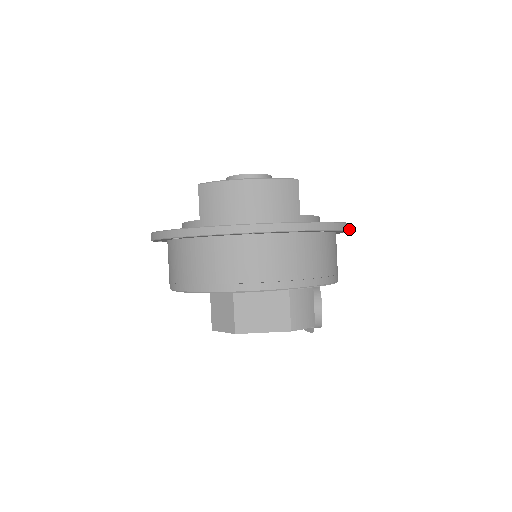
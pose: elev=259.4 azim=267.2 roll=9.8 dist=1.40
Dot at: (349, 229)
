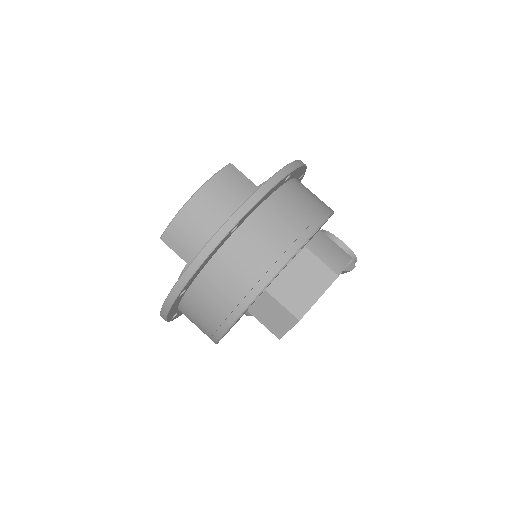
Dot at: (303, 164)
